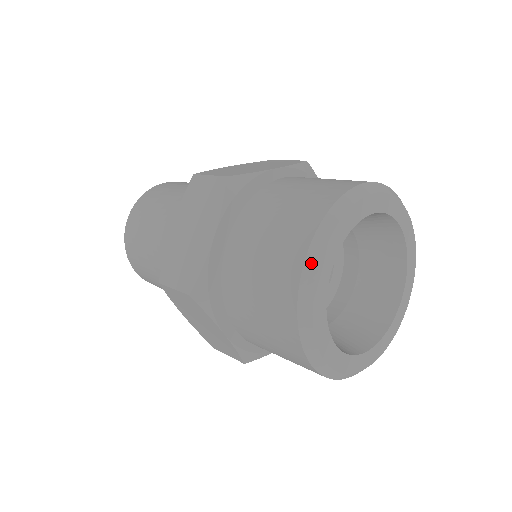
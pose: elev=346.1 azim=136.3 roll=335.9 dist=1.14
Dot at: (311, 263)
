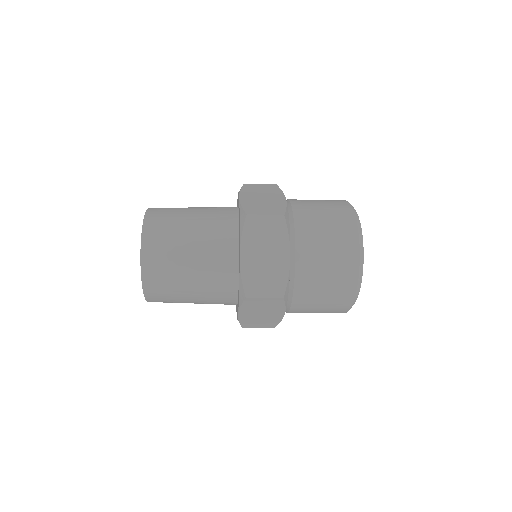
Dot at: (361, 258)
